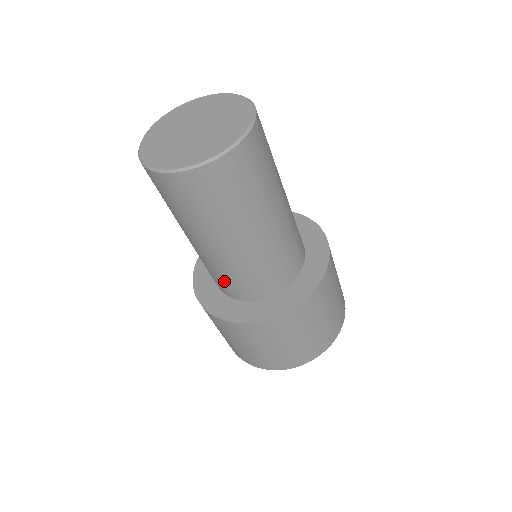
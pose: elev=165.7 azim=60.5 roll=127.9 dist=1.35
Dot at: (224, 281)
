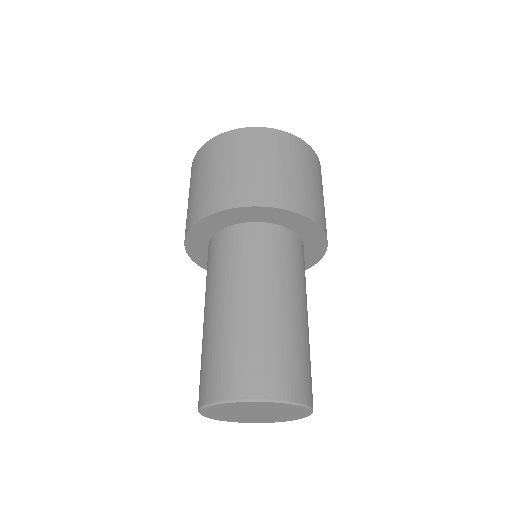
Dot at: occluded
